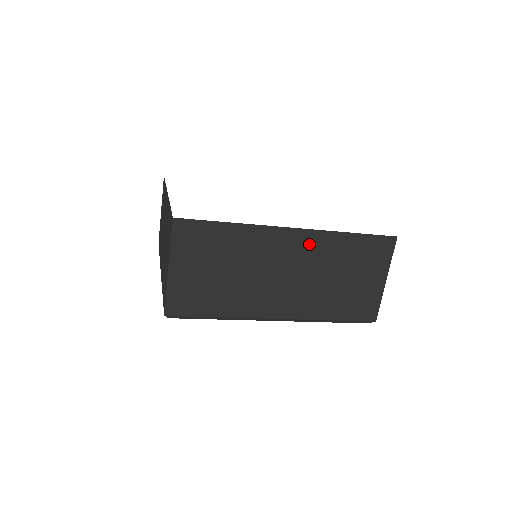
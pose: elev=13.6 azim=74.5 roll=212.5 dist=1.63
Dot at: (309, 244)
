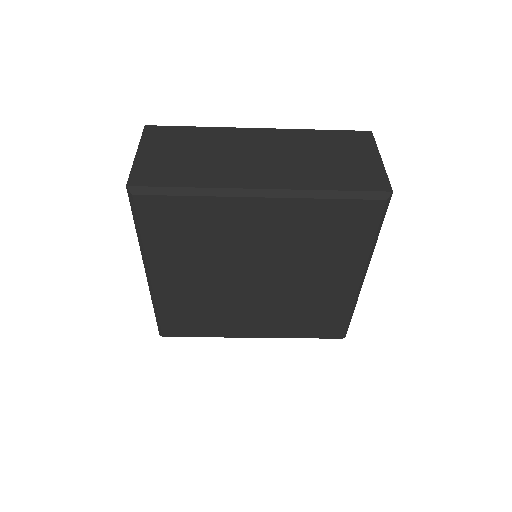
Dot at: (279, 137)
